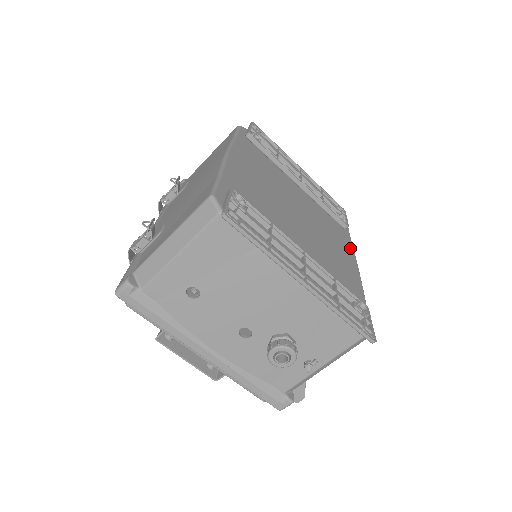
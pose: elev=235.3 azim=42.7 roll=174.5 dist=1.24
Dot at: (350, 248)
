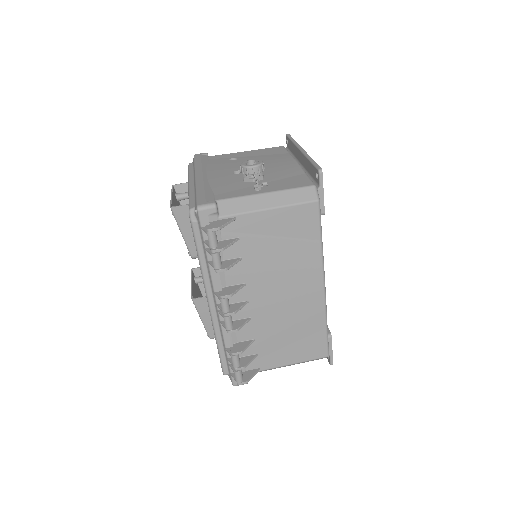
Dot at: occluded
